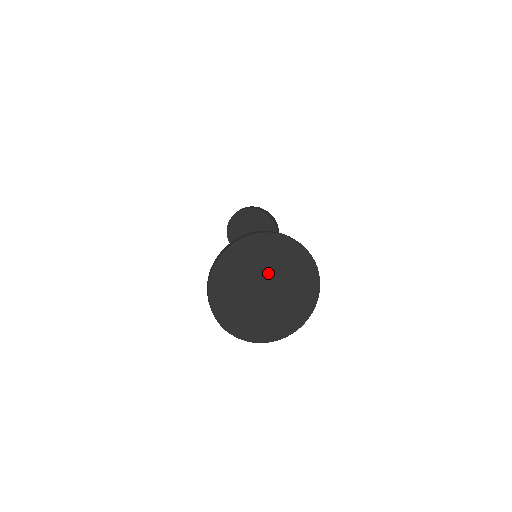
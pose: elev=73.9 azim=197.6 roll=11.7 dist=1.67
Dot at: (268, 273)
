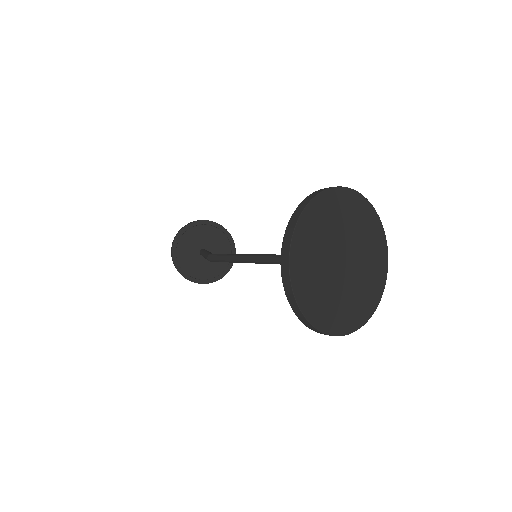
Dot at: (348, 241)
